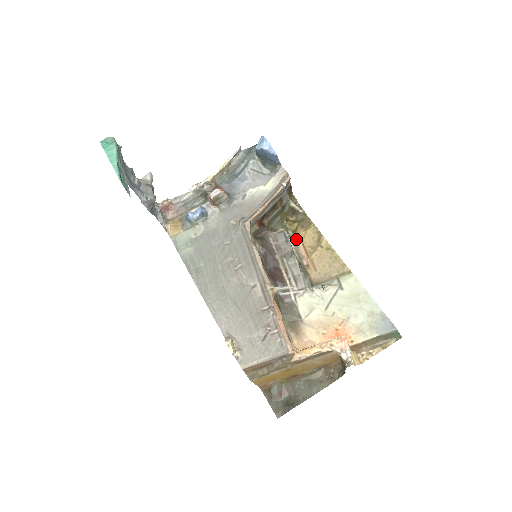
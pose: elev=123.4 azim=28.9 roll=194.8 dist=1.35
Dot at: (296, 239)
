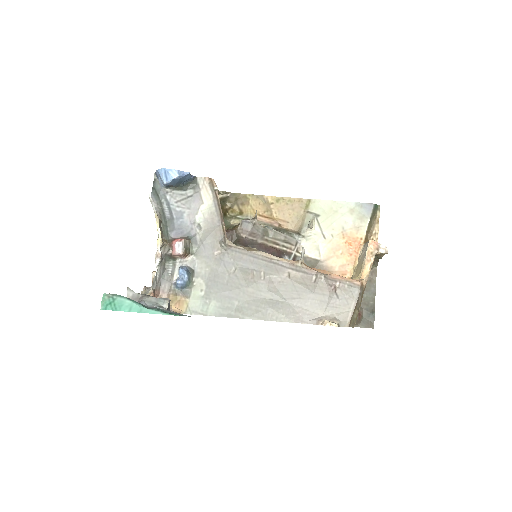
Dot at: (251, 217)
